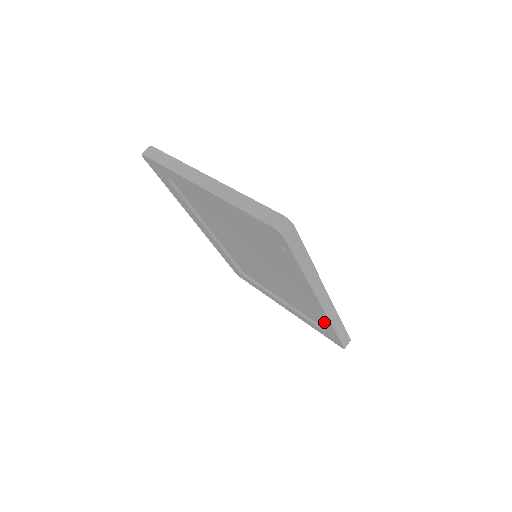
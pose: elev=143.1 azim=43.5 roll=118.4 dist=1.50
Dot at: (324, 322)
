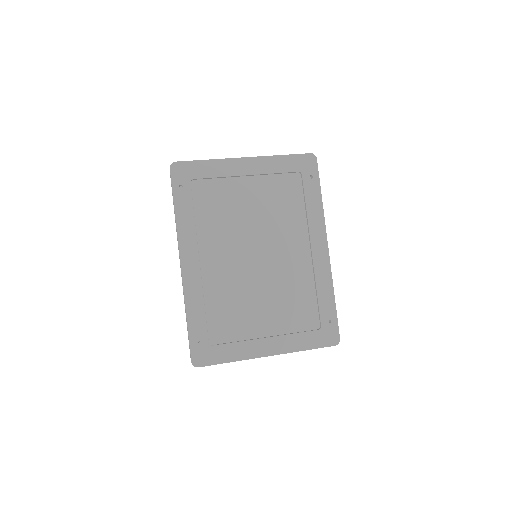
Dot at: (325, 293)
